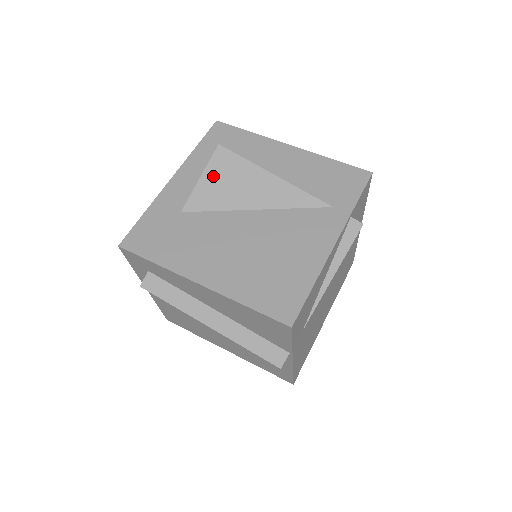
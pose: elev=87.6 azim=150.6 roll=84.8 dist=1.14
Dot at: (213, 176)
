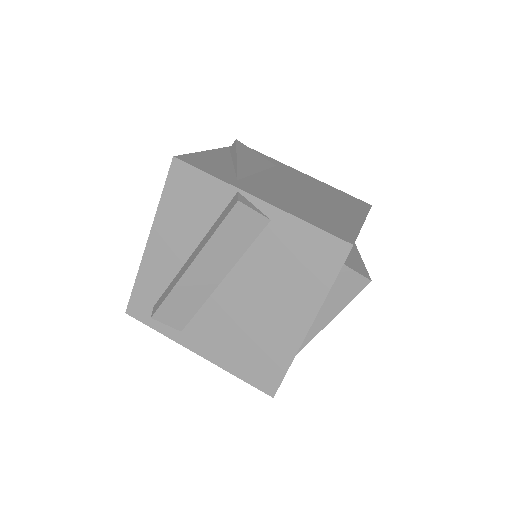
Dot at: occluded
